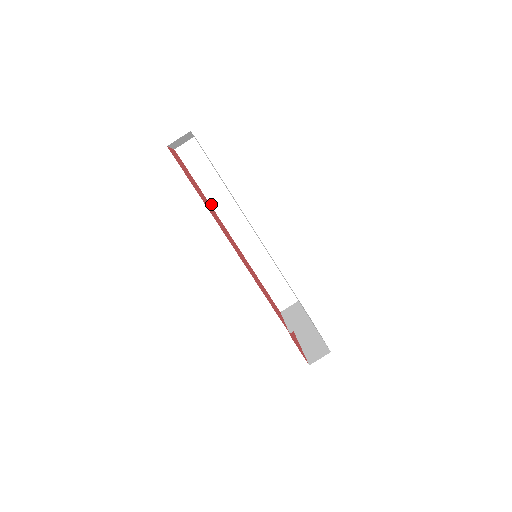
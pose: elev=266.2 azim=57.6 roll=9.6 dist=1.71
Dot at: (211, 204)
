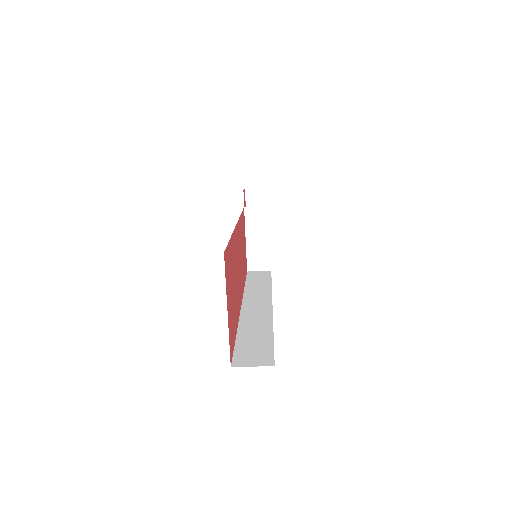
Dot at: occluded
